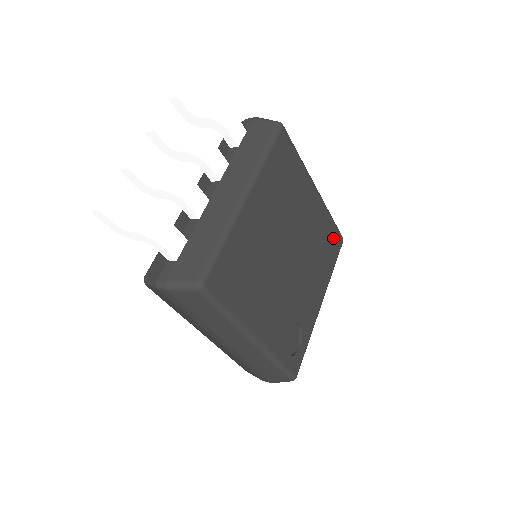
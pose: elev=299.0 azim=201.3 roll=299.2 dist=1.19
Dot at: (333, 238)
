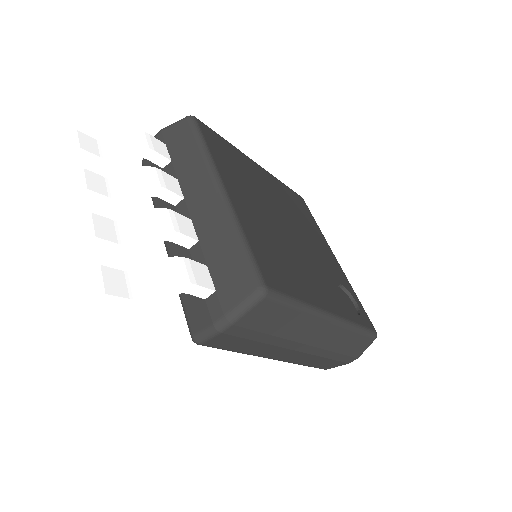
Dot at: (297, 200)
